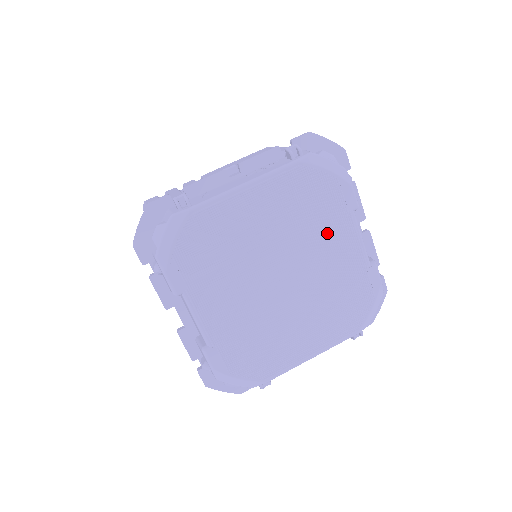
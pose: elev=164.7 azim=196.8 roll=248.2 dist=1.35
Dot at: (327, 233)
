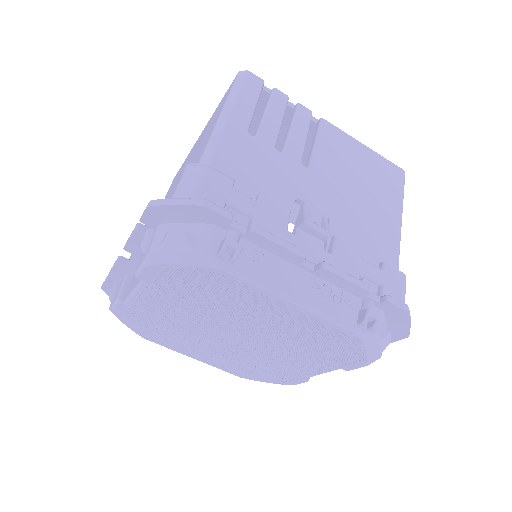
Dot at: (304, 357)
